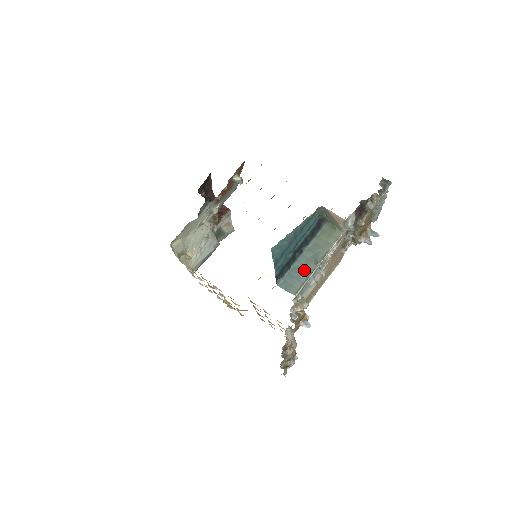
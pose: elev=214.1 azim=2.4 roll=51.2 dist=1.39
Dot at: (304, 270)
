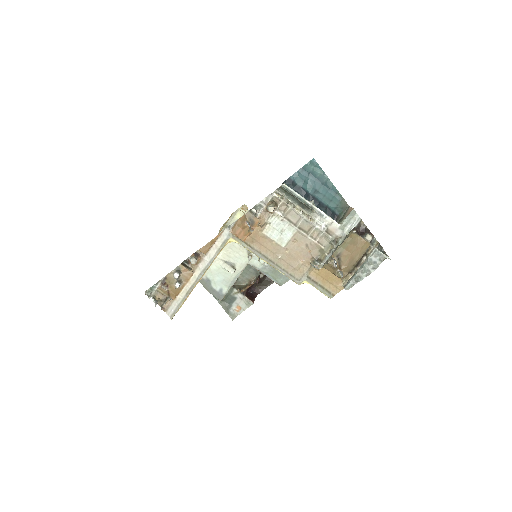
Dot at: occluded
